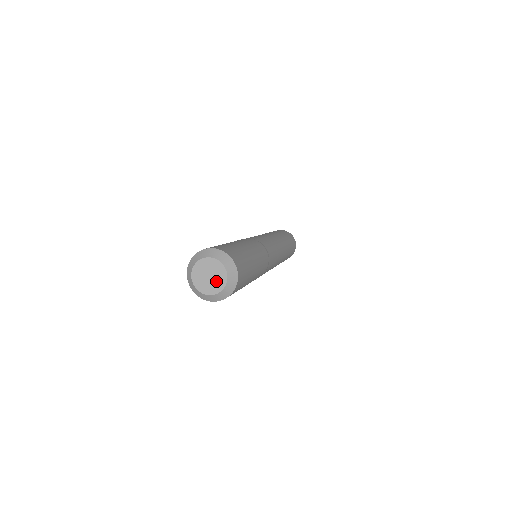
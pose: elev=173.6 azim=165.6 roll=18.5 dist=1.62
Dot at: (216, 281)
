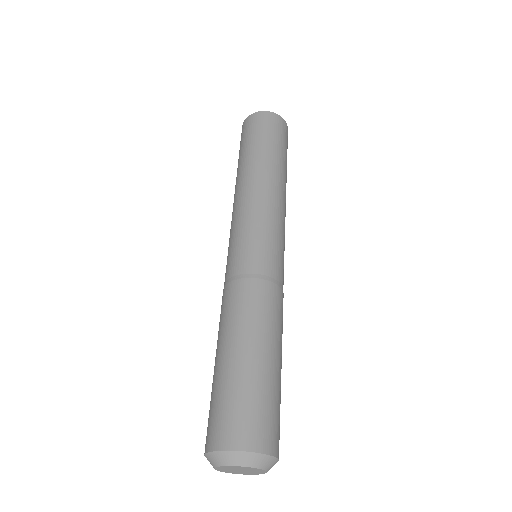
Dot at: (252, 472)
